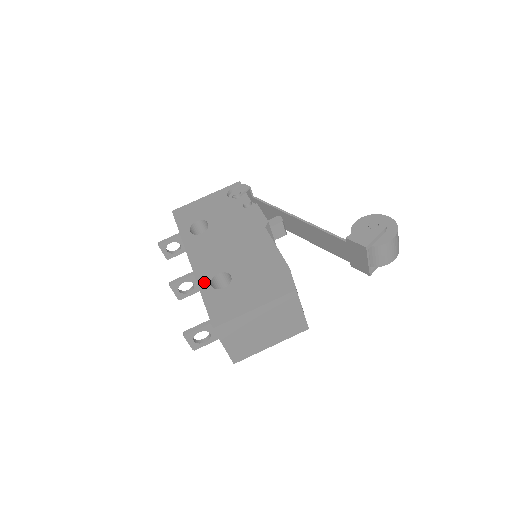
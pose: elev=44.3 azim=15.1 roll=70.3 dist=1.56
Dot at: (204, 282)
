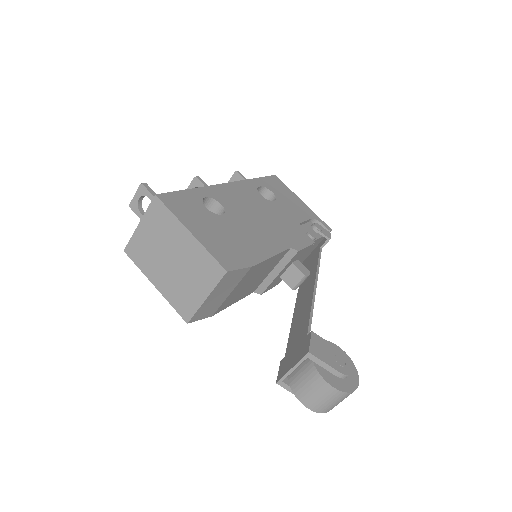
Dot at: (207, 192)
